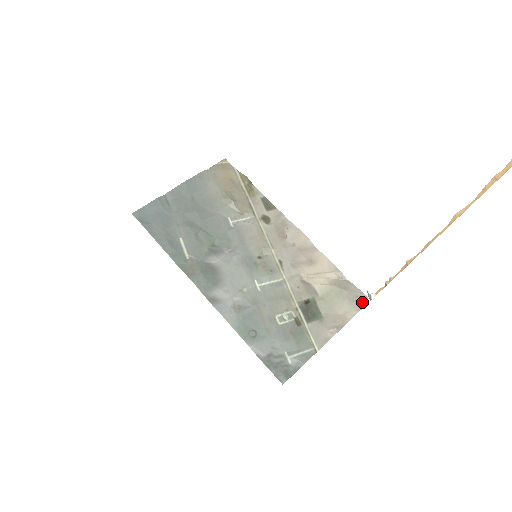
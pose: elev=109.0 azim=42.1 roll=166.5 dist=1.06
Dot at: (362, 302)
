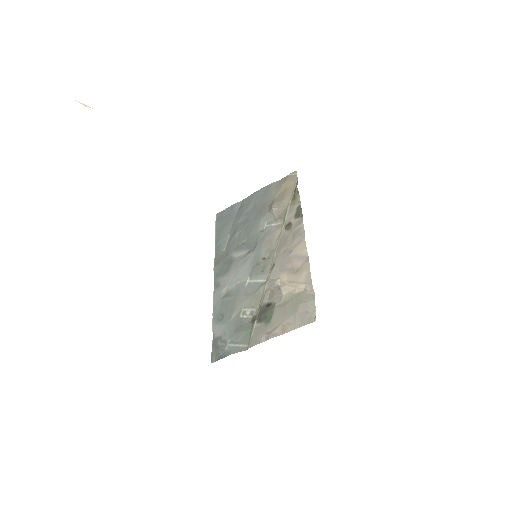
Dot at: (308, 319)
